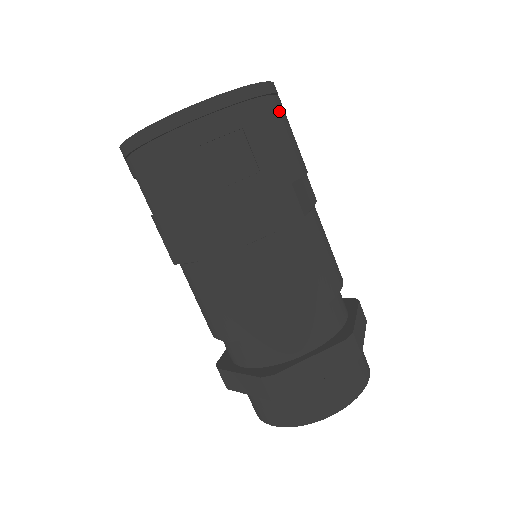
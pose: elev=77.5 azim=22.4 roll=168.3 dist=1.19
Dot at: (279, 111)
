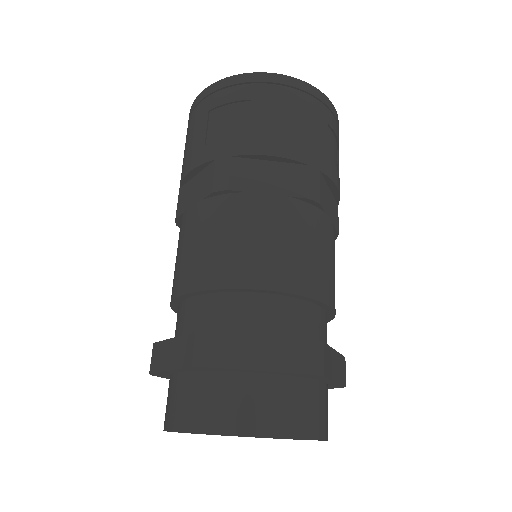
Dot at: occluded
